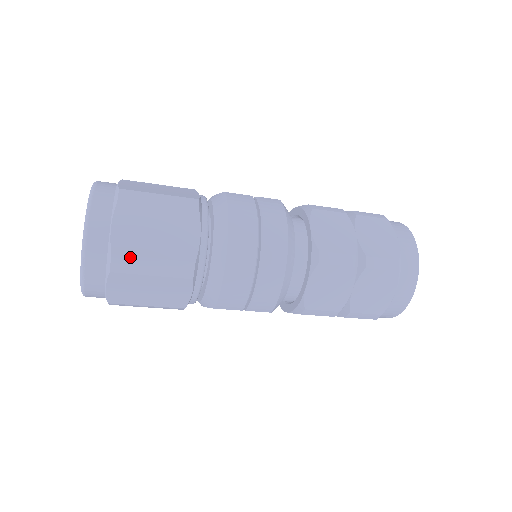
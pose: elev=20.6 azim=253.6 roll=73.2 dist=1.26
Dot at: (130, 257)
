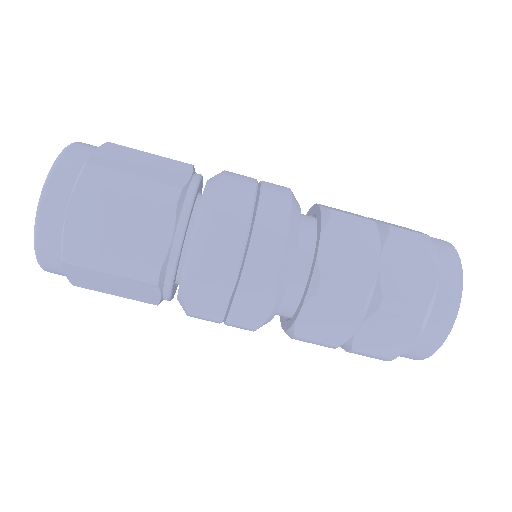
Dot at: (107, 169)
